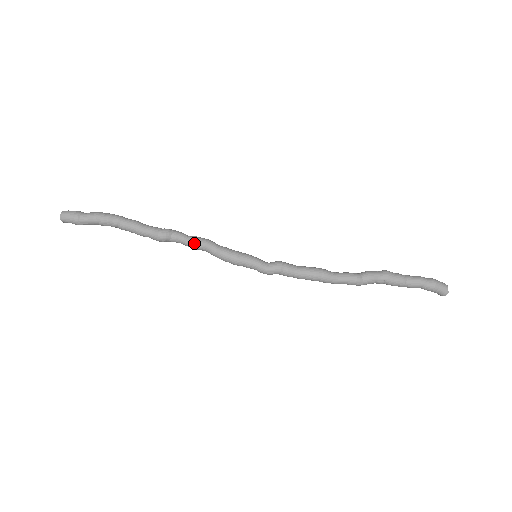
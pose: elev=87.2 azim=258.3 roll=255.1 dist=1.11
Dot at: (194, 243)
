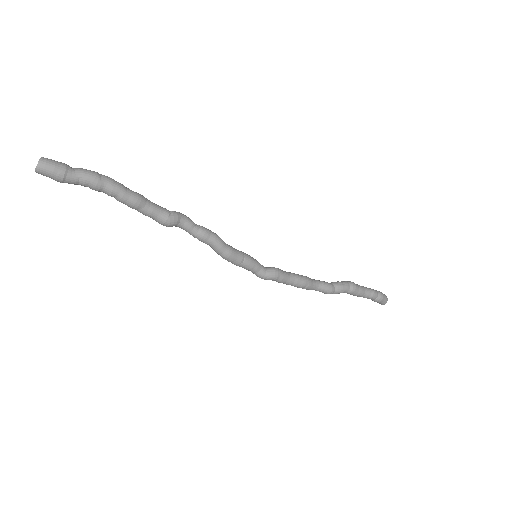
Dot at: (202, 239)
